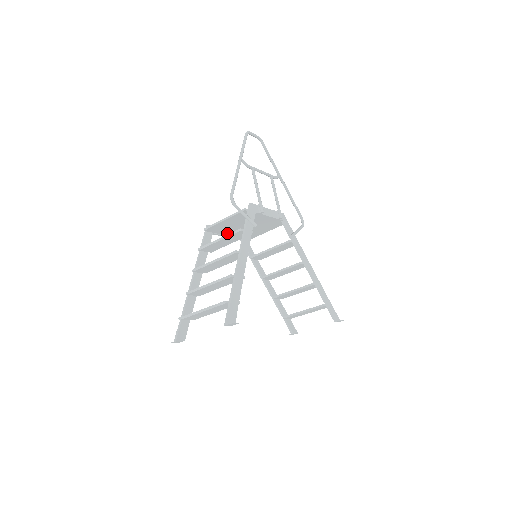
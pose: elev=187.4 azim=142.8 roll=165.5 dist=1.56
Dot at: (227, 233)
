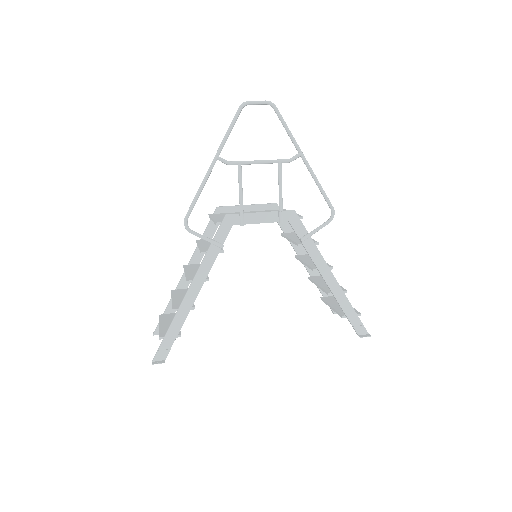
Dot at: occluded
